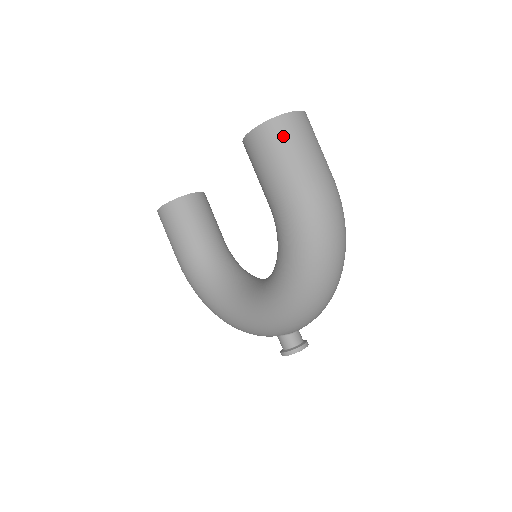
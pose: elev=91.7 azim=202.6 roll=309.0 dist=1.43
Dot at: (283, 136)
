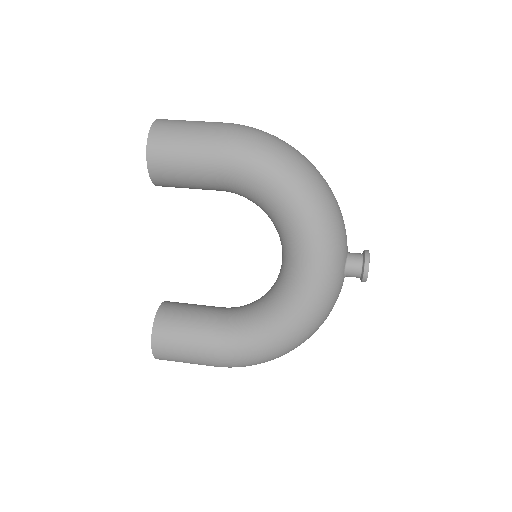
Dot at: (169, 129)
